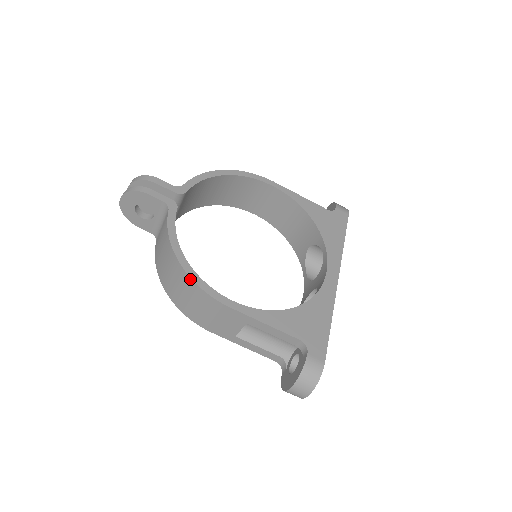
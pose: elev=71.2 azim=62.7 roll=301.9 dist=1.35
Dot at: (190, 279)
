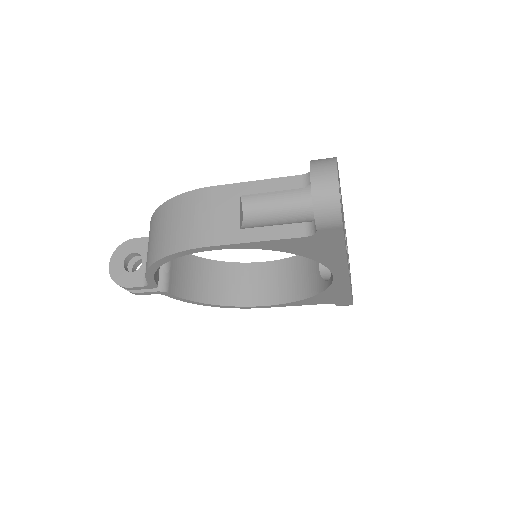
Dot at: (225, 306)
